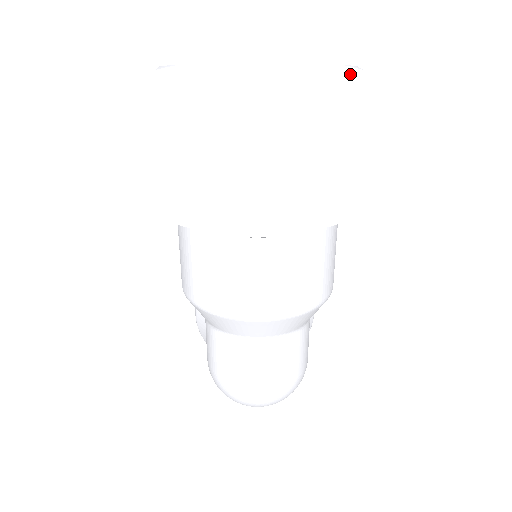
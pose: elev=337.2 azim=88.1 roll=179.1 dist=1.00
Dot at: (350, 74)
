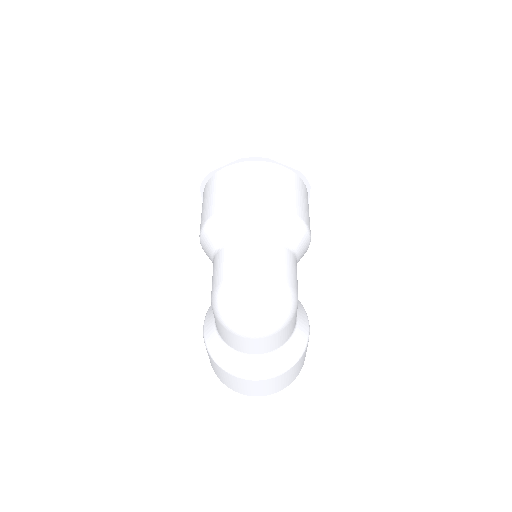
Dot at: (300, 116)
